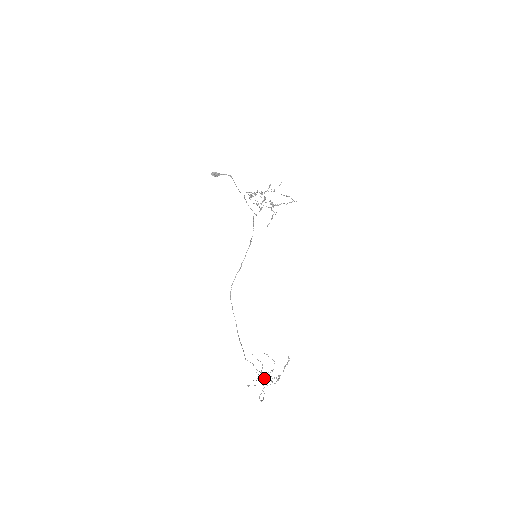
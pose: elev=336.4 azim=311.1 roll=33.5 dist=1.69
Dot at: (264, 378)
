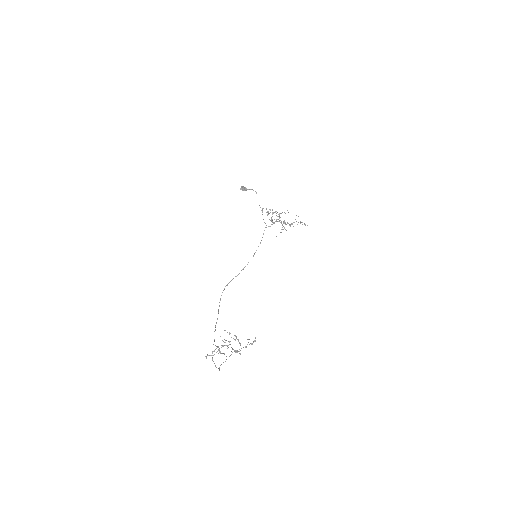
Dot at: occluded
